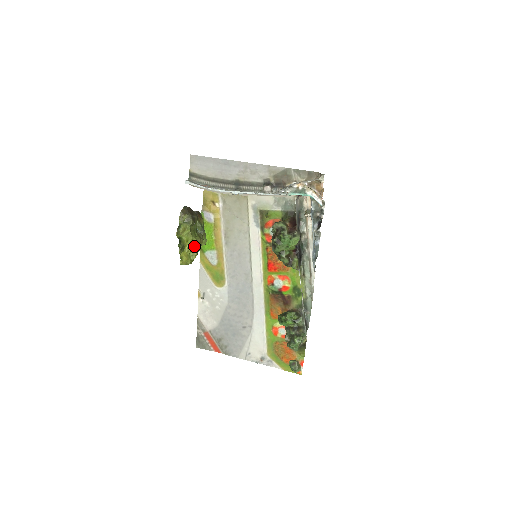
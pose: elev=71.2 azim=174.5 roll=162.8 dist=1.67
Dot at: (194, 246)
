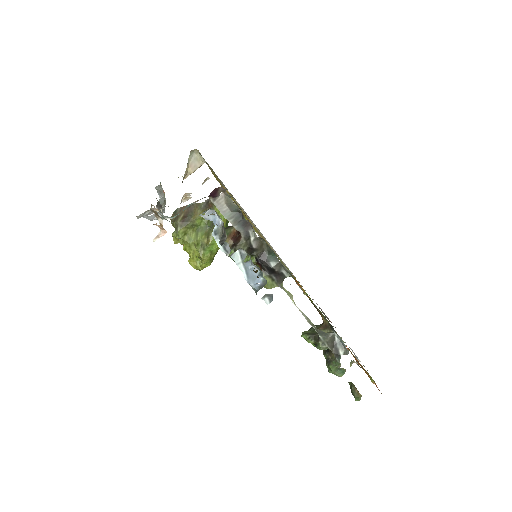
Dot at: (197, 251)
